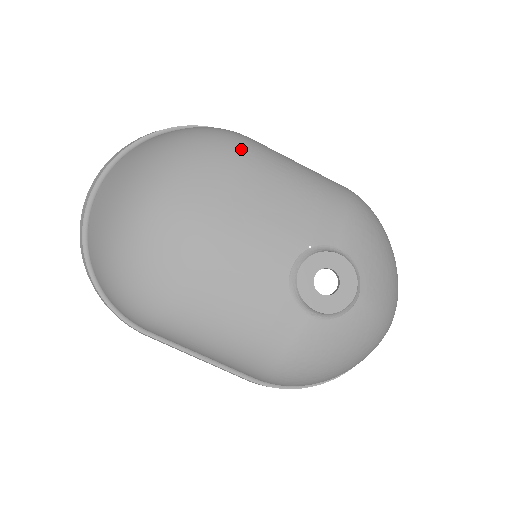
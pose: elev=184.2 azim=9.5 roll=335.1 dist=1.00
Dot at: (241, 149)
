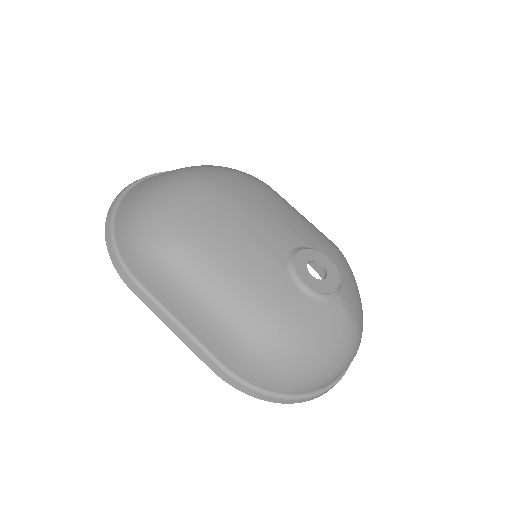
Dot at: (266, 184)
